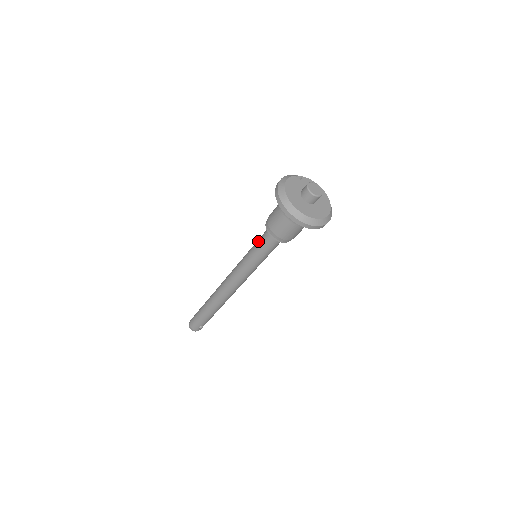
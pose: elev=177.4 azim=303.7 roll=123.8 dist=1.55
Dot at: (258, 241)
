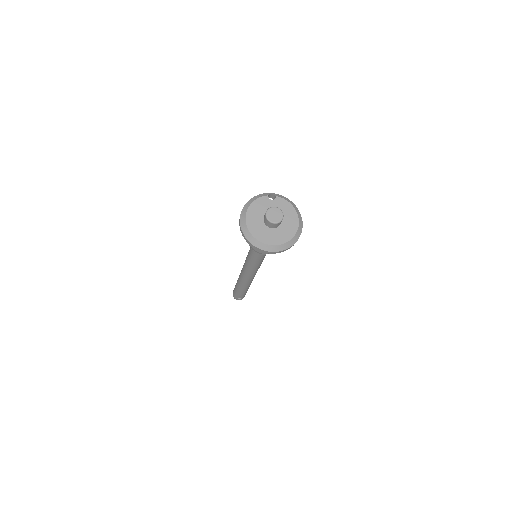
Dot at: occluded
